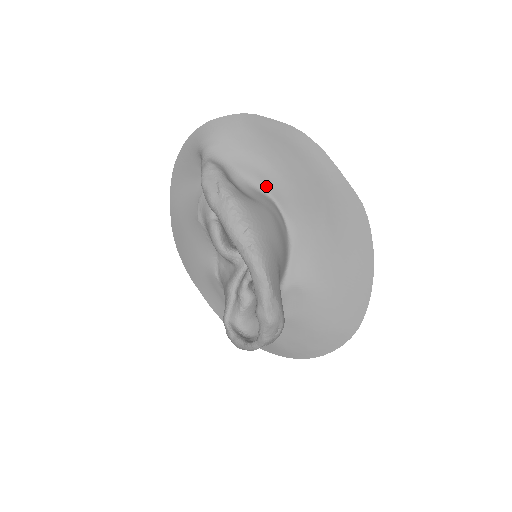
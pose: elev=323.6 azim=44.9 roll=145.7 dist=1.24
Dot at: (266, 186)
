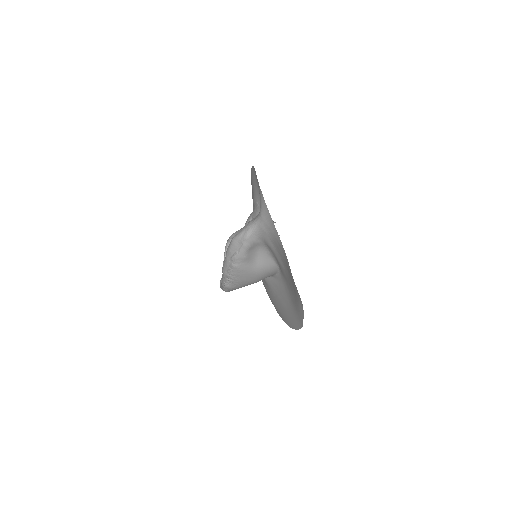
Dot at: occluded
